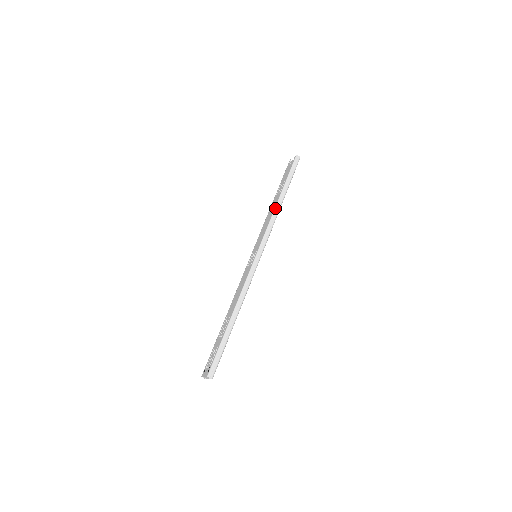
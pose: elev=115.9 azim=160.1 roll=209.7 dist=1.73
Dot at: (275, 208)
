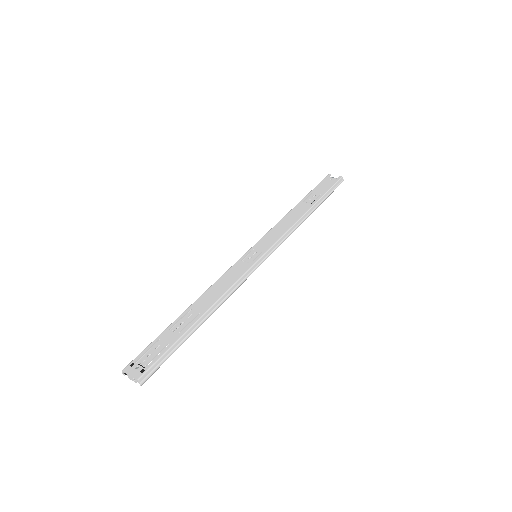
Dot at: (301, 217)
